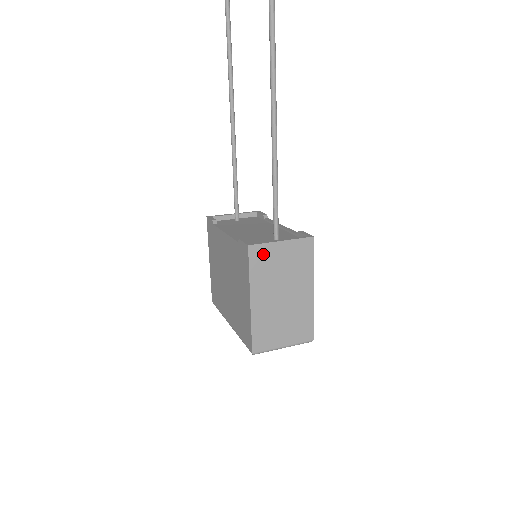
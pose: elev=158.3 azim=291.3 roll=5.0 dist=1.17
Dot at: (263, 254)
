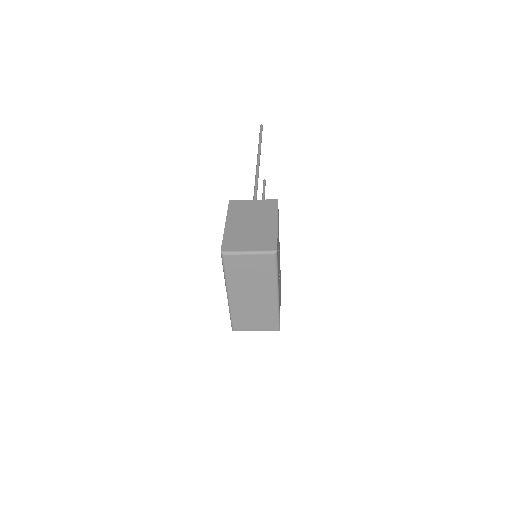
Dot at: (239, 204)
